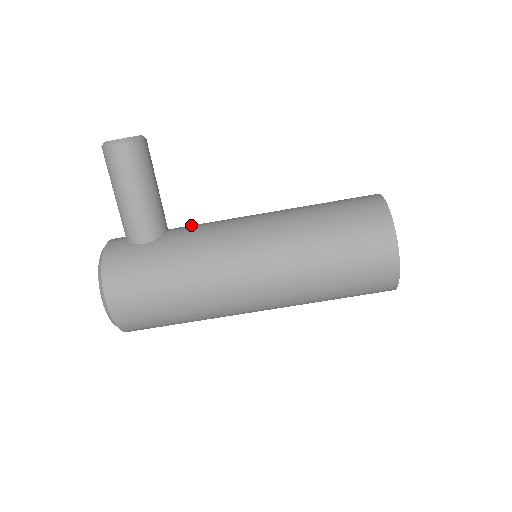
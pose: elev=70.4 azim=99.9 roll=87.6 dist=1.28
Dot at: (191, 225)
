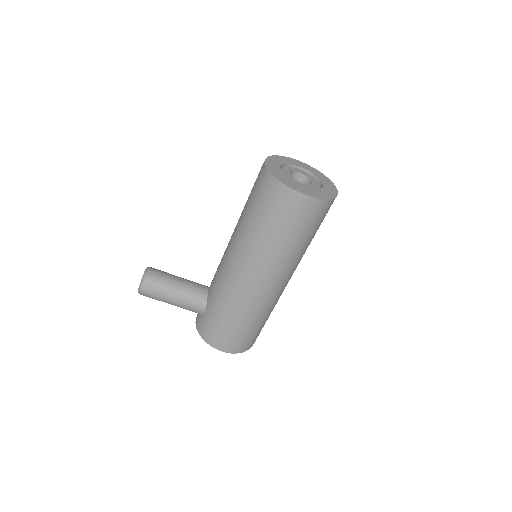
Dot at: (214, 275)
